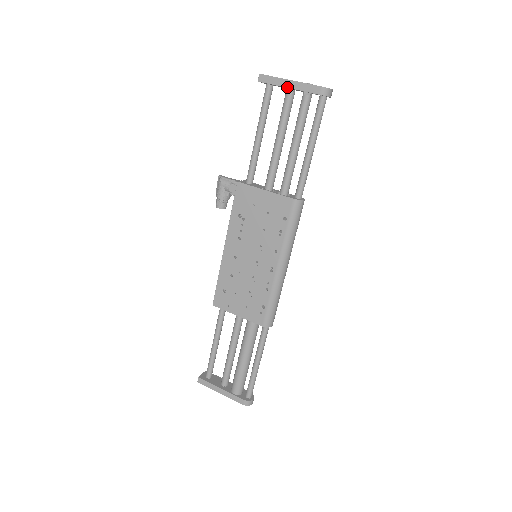
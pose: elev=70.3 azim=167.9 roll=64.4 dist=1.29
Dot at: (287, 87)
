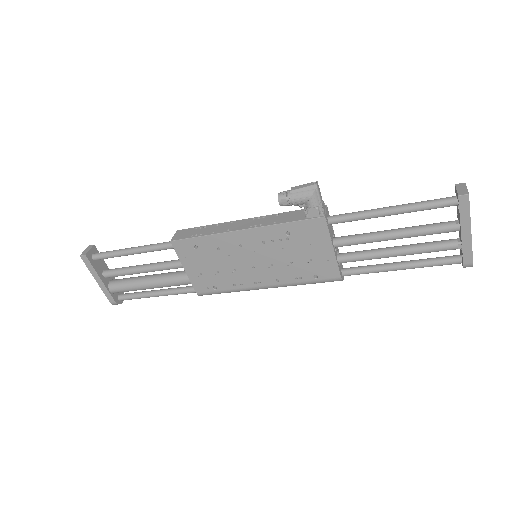
Dot at: (462, 231)
